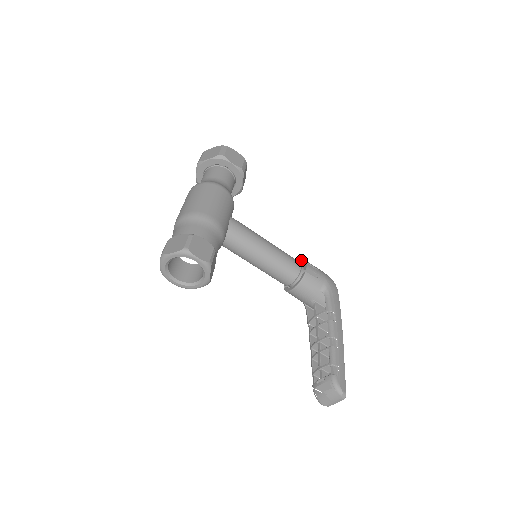
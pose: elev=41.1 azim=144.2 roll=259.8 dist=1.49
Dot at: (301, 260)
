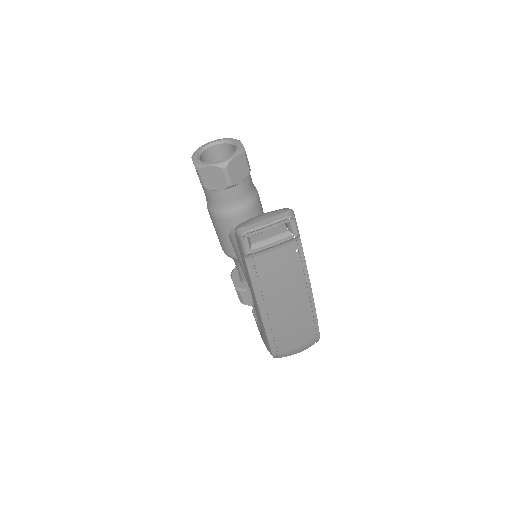
Dot at: occluded
